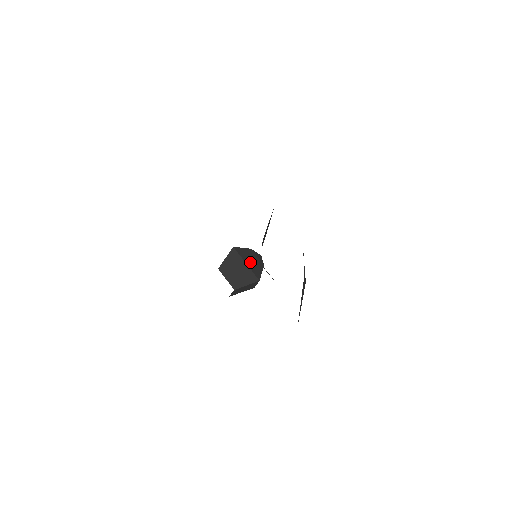
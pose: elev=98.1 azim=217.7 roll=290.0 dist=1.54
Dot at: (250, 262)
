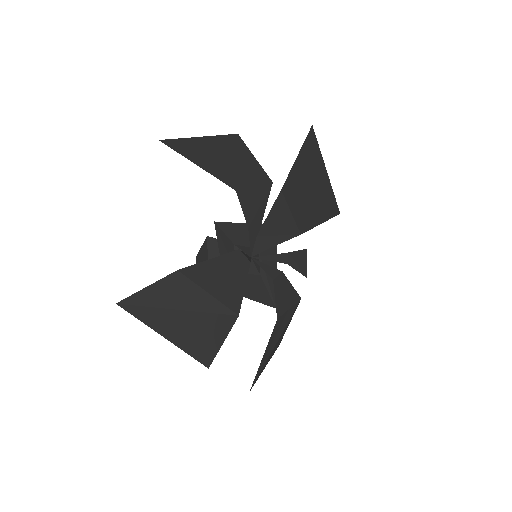
Dot at: occluded
